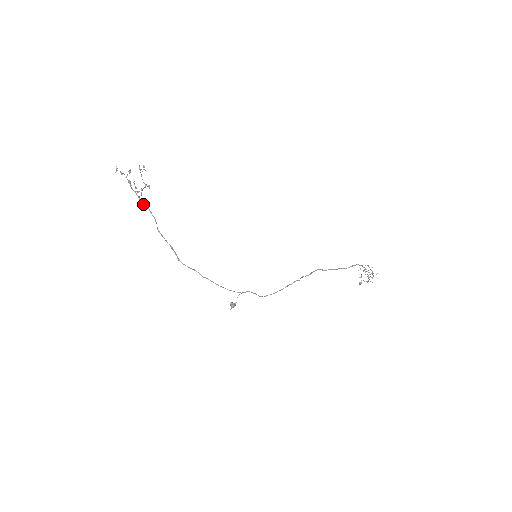
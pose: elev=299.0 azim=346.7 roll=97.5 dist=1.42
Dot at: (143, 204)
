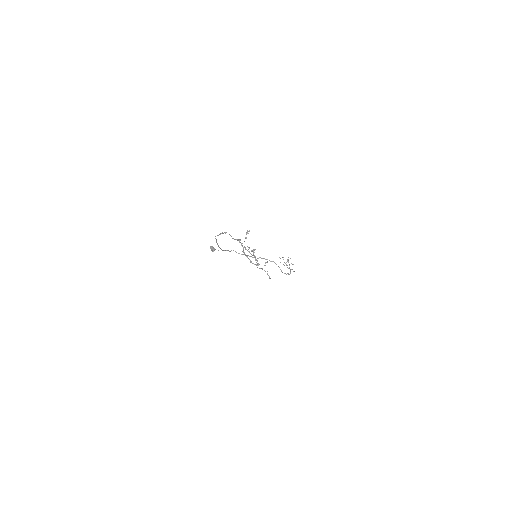
Dot at: (239, 240)
